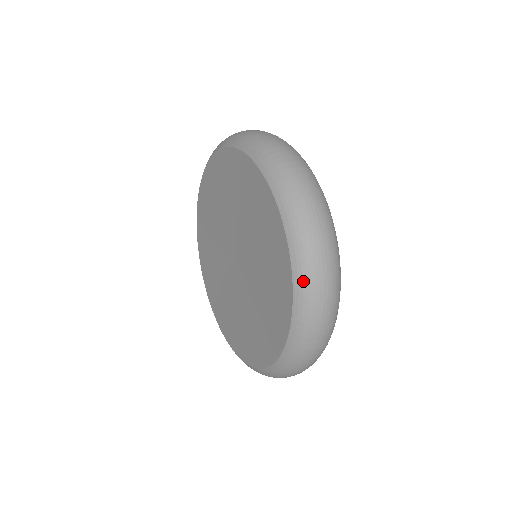
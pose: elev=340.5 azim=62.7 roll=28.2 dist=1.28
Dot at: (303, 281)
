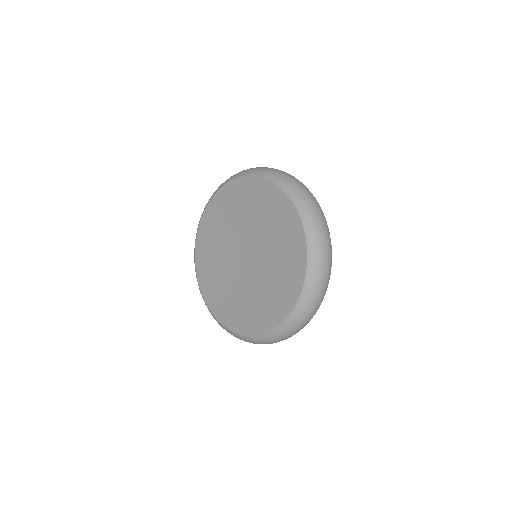
Dot at: (283, 181)
